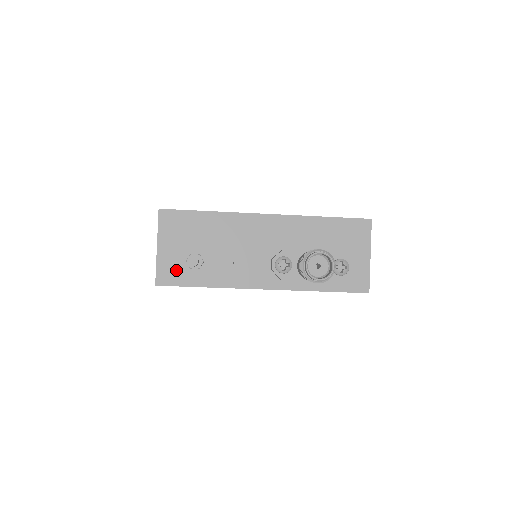
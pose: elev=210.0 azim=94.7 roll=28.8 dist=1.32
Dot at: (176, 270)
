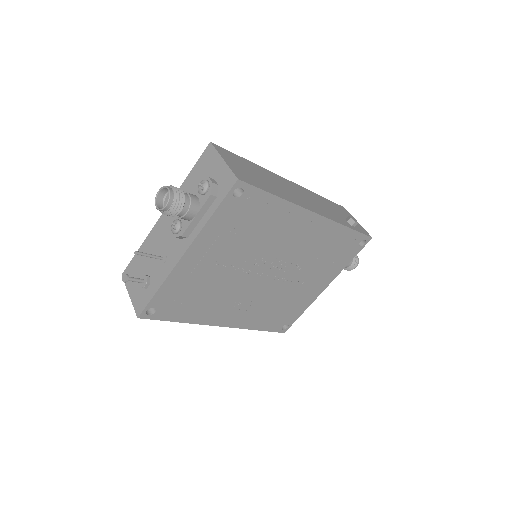
Dot at: (142, 298)
